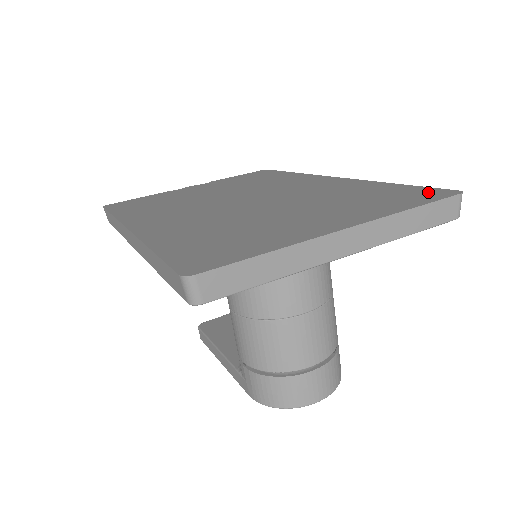
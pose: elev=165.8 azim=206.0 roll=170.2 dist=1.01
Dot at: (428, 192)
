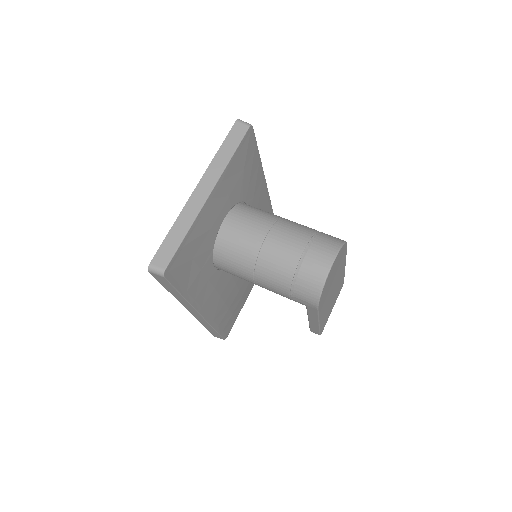
Dot at: occluded
